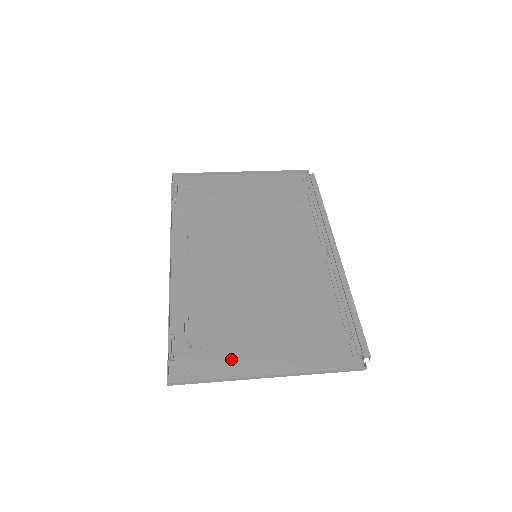
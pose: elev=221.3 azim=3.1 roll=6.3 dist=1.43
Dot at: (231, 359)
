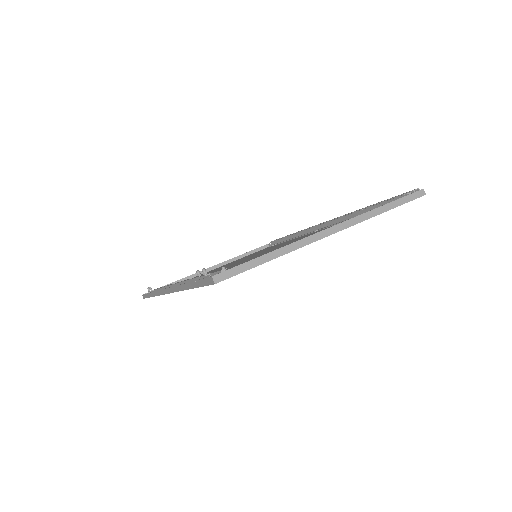
Dot at: occluded
